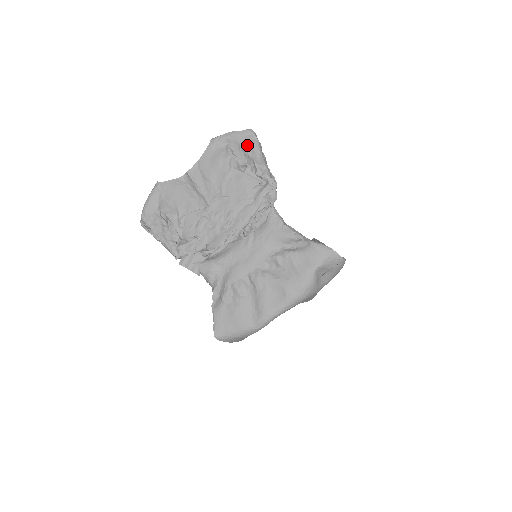
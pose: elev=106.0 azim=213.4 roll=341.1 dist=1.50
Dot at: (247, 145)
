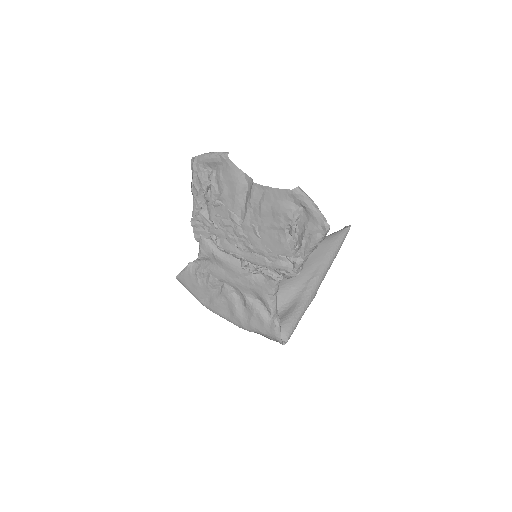
Dot at: (311, 232)
